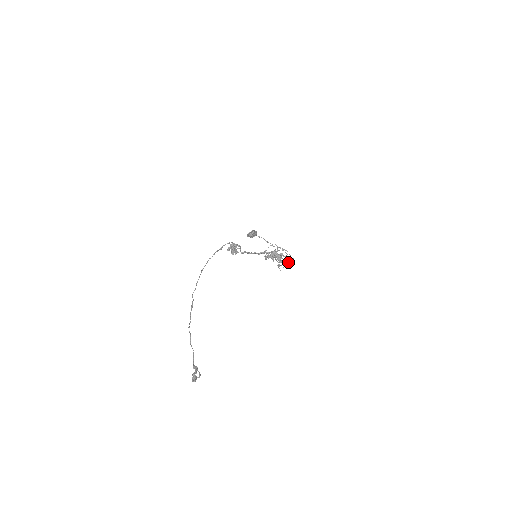
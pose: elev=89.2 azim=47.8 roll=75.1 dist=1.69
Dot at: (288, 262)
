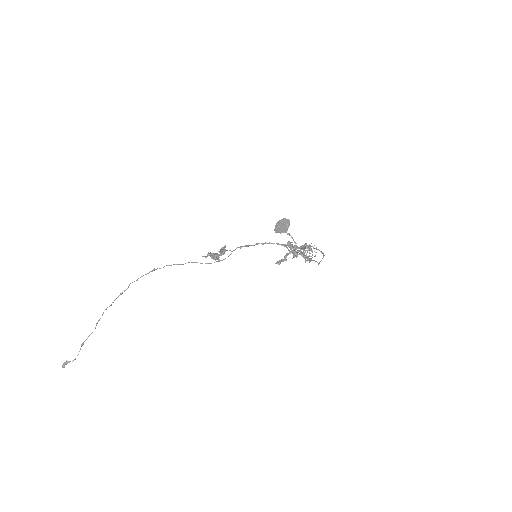
Dot at: occluded
